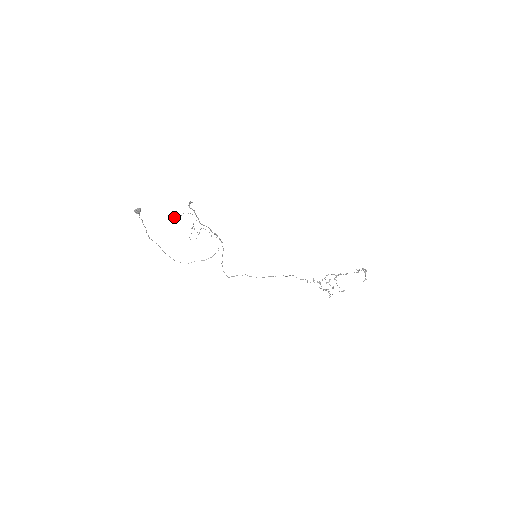
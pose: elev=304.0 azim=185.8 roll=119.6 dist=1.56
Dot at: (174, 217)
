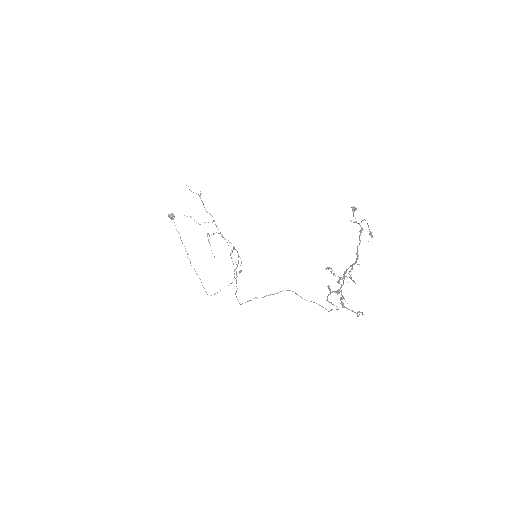
Dot at: occluded
